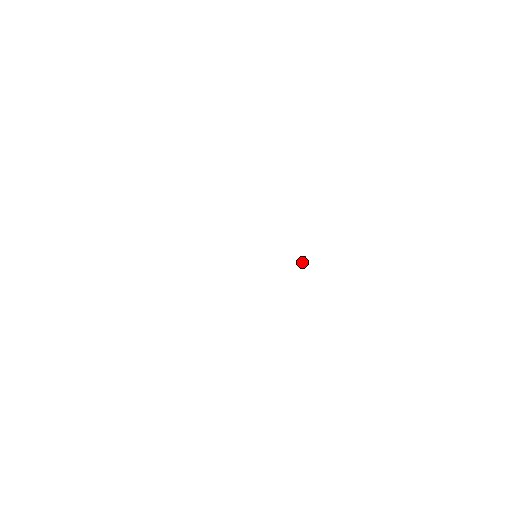
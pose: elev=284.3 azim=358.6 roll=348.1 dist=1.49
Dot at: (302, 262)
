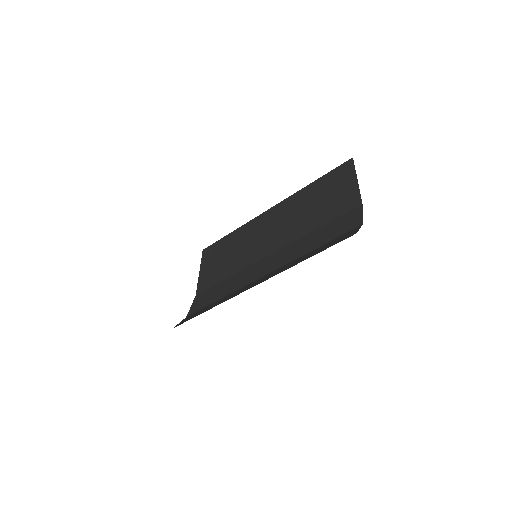
Dot at: occluded
